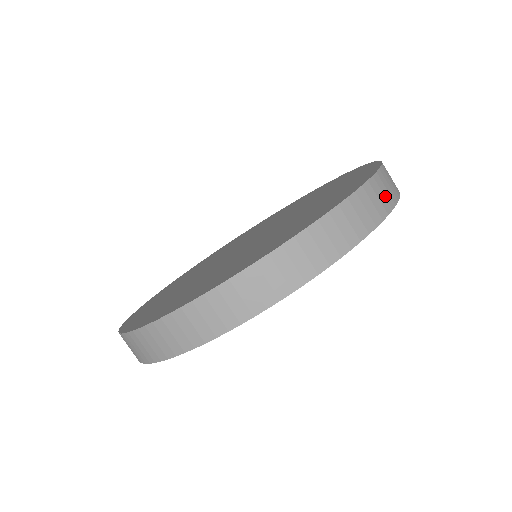
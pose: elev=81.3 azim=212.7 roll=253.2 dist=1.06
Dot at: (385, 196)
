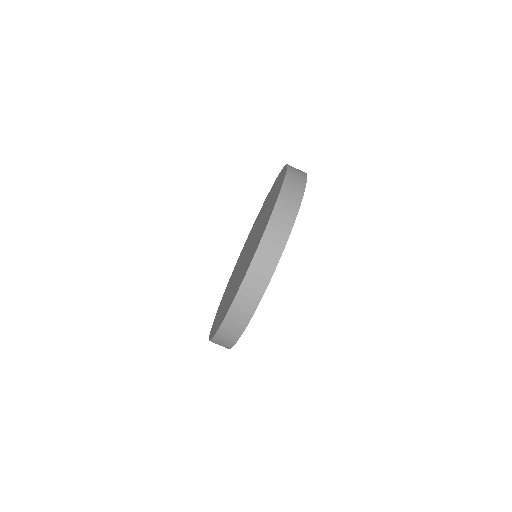
Dot at: (255, 291)
